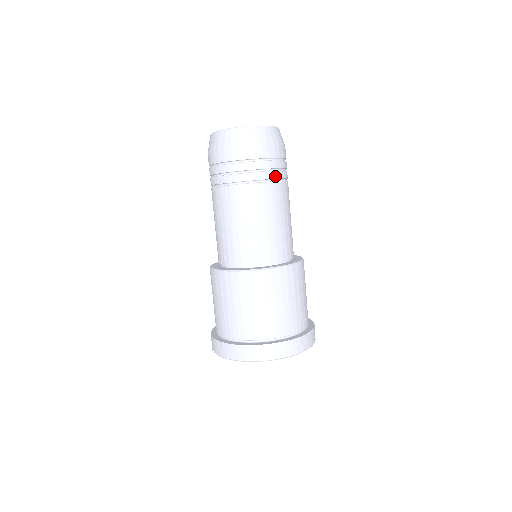
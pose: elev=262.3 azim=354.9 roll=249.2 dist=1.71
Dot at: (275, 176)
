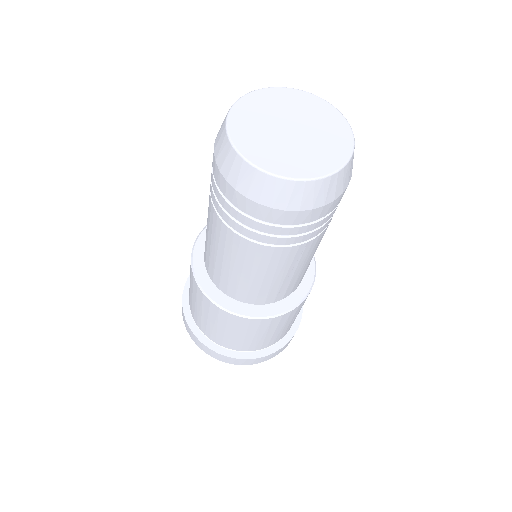
Dot at: (317, 233)
